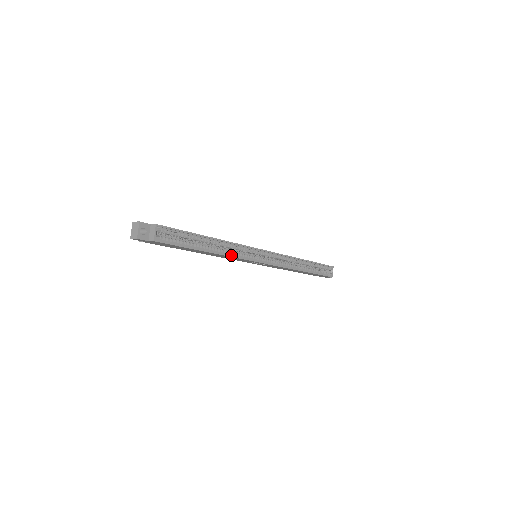
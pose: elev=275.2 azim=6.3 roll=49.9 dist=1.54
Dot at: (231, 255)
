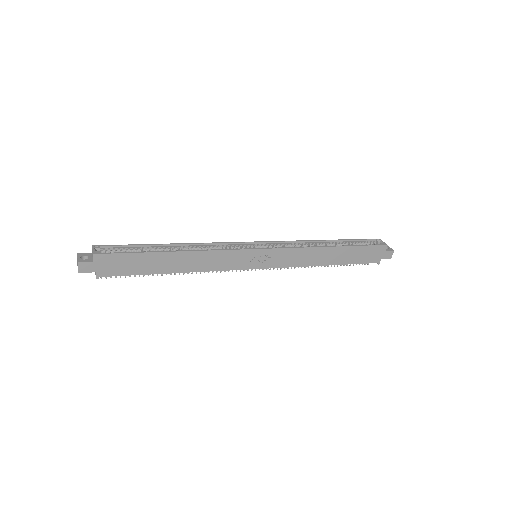
Dot at: (207, 250)
